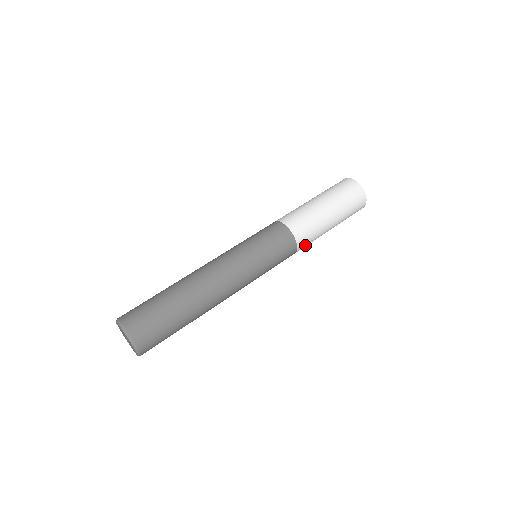
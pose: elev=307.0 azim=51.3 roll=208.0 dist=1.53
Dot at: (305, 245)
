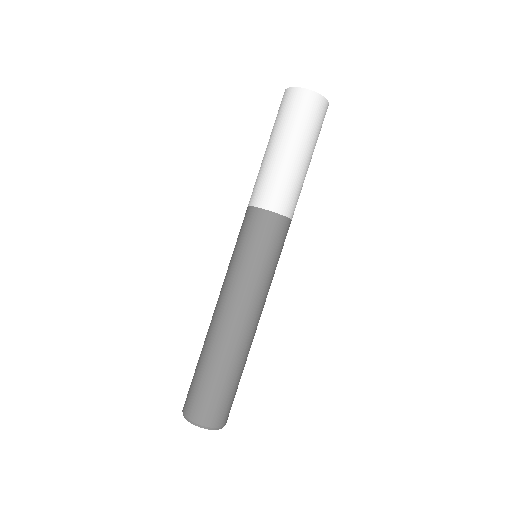
Dot at: (295, 206)
